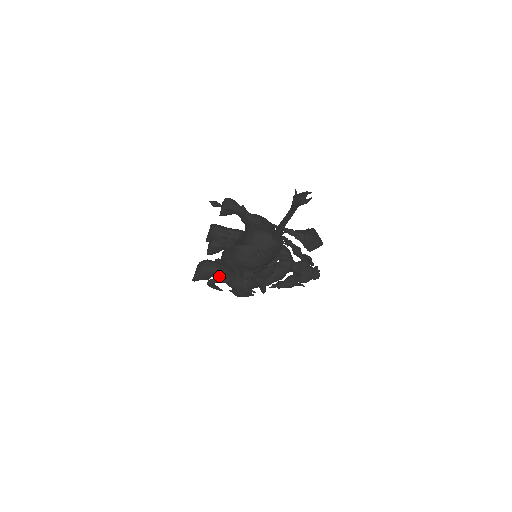
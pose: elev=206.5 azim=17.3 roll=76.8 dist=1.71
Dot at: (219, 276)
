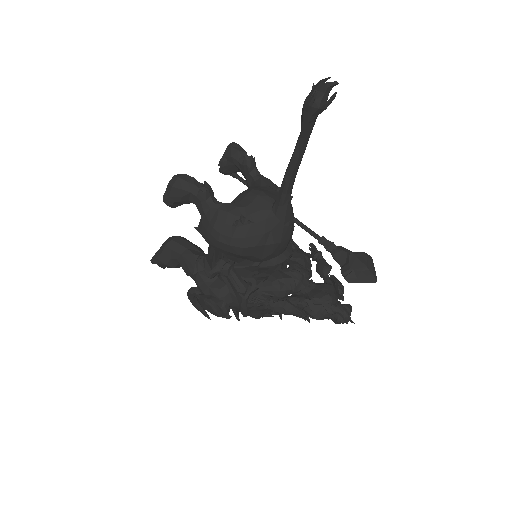
Dot at: (185, 262)
